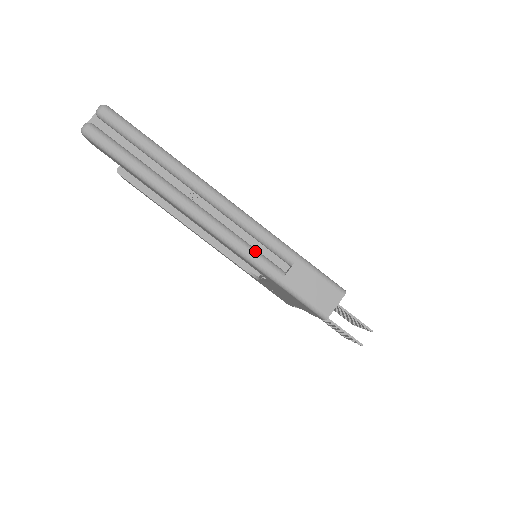
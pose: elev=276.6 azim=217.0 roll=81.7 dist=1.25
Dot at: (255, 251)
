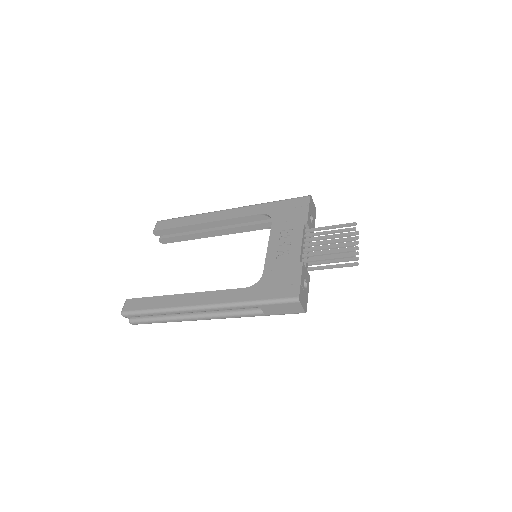
Dot at: (240, 314)
